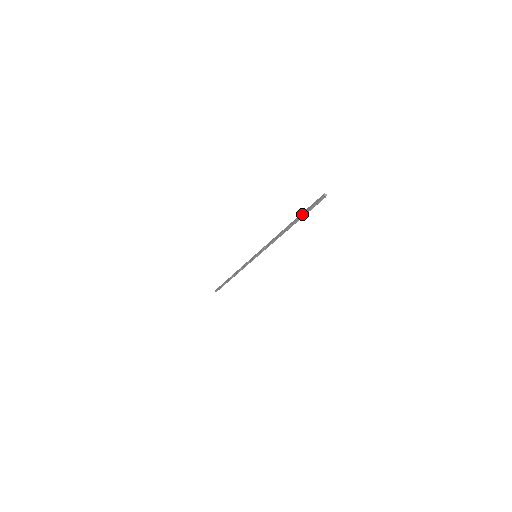
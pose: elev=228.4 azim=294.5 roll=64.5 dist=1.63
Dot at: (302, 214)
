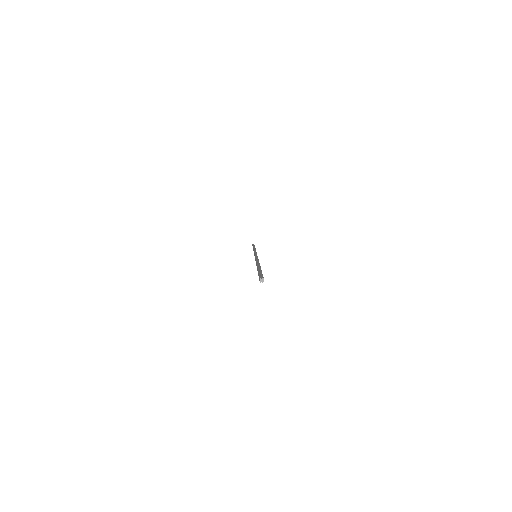
Dot at: occluded
